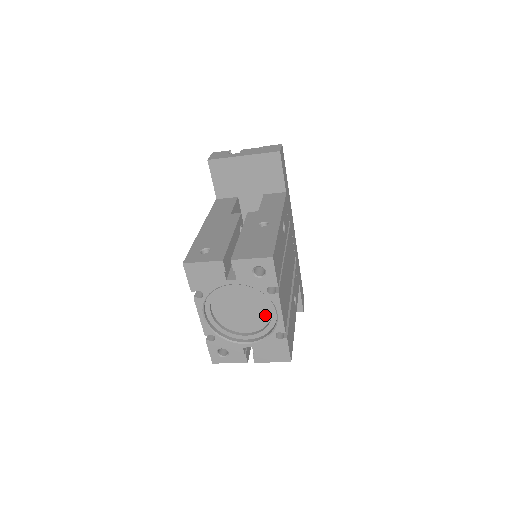
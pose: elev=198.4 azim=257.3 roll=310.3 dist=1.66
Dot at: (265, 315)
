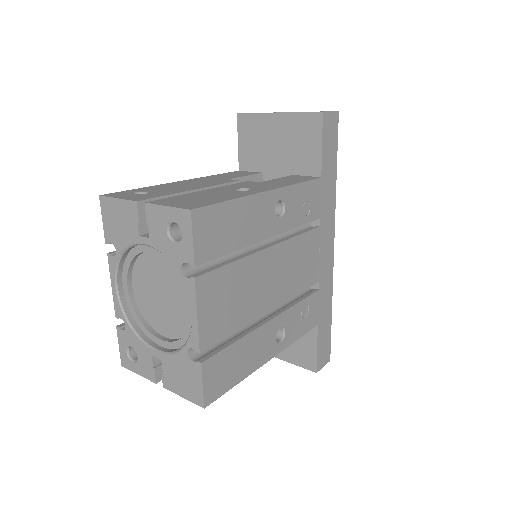
Dot at: (187, 316)
